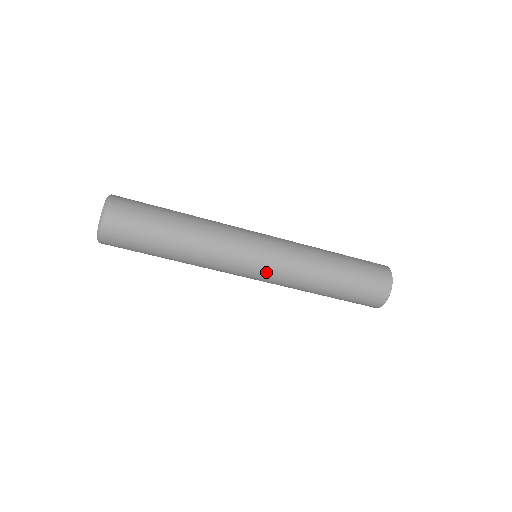
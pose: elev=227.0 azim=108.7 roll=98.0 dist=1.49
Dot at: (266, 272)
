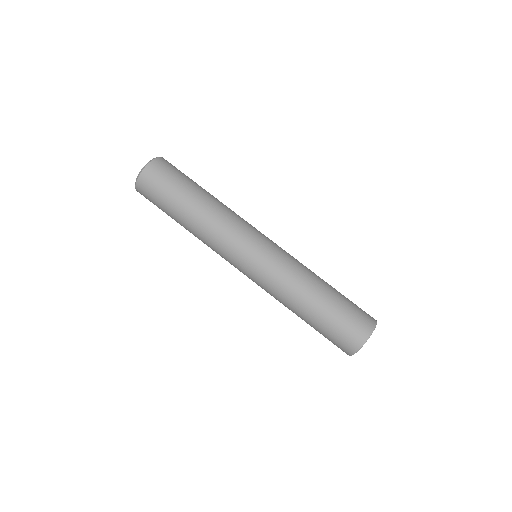
Dot at: (273, 246)
